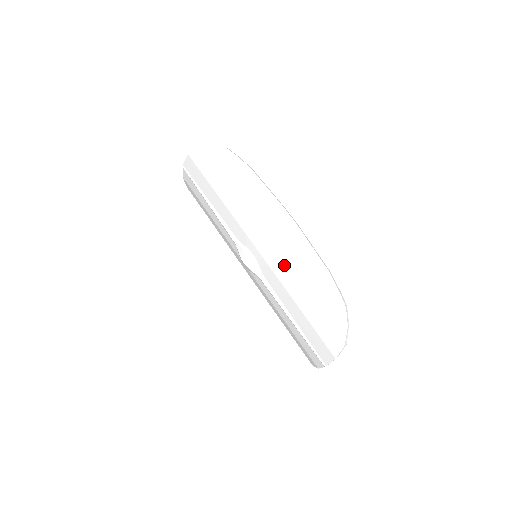
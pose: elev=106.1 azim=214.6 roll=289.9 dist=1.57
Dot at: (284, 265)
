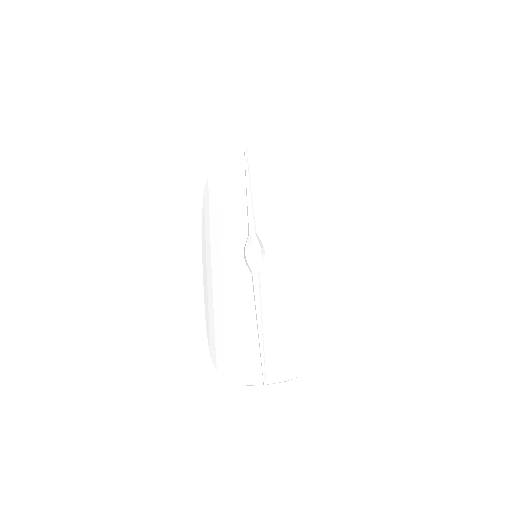
Dot at: (293, 278)
